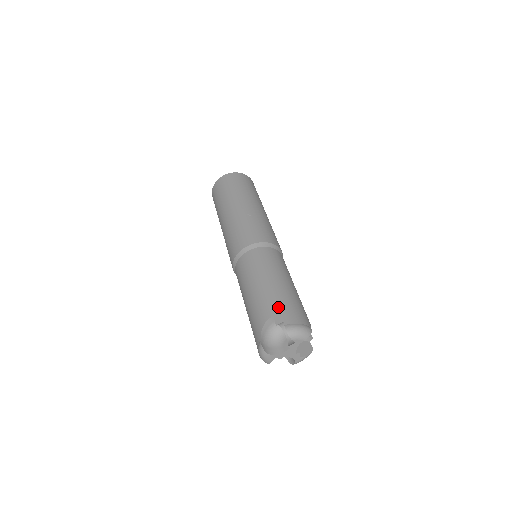
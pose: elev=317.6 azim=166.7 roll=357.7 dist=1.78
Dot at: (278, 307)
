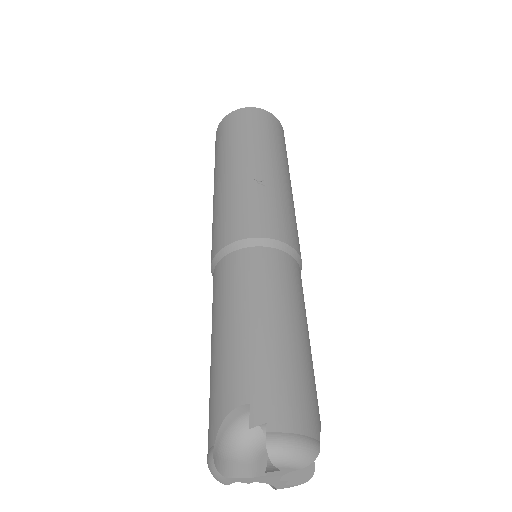
Dot at: (264, 385)
